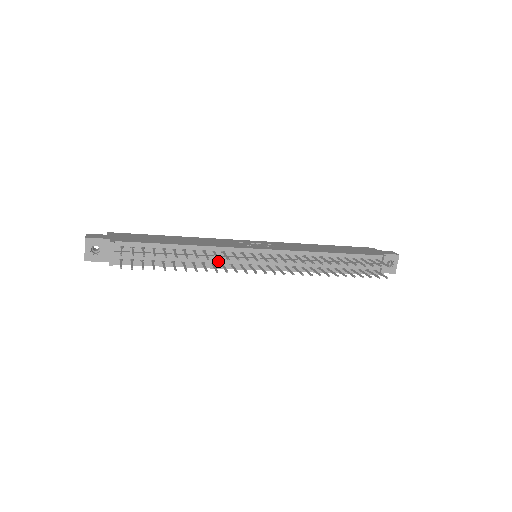
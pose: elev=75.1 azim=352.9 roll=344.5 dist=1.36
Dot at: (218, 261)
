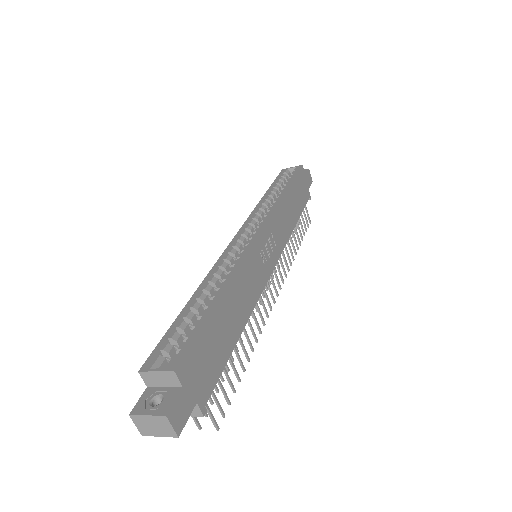
Dot at: occluded
